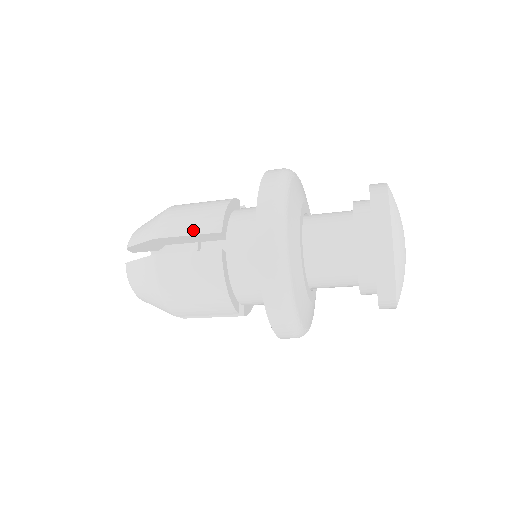
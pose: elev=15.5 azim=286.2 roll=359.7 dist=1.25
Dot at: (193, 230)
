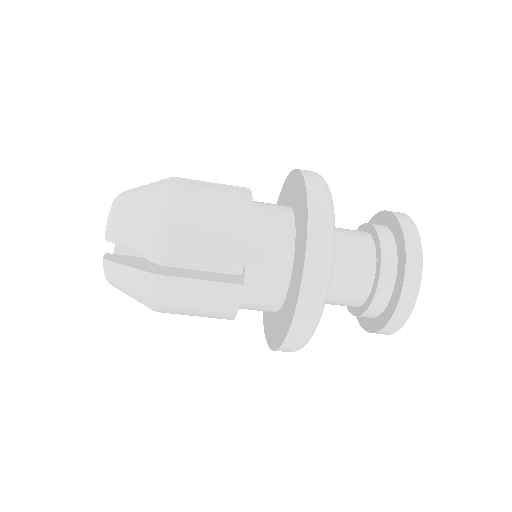
Dot at: (217, 183)
